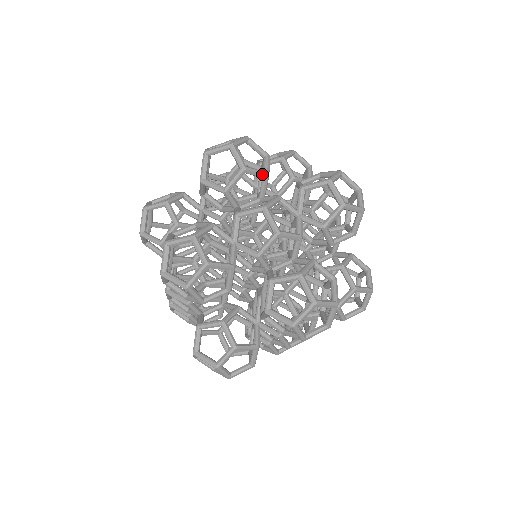
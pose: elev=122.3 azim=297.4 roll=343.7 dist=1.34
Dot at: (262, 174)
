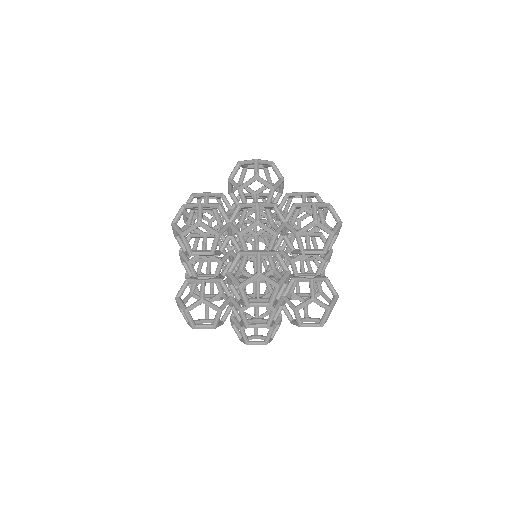
Dot at: (269, 186)
